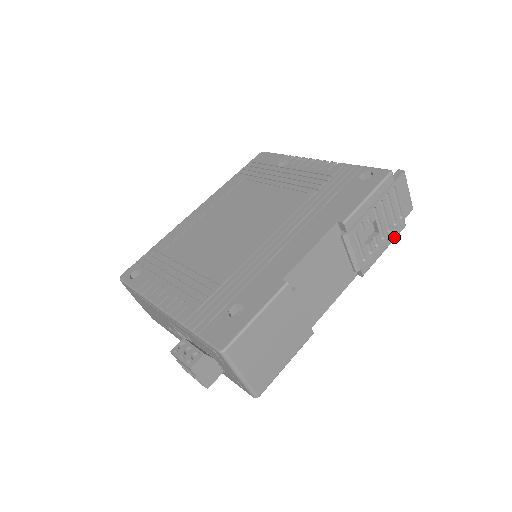
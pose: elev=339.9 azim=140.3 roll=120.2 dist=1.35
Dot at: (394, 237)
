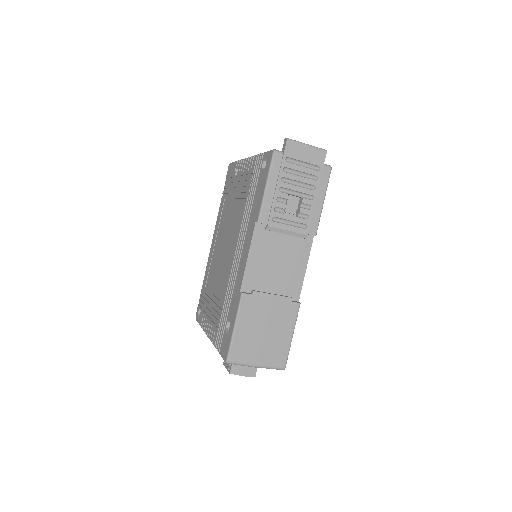
Dot at: (325, 186)
